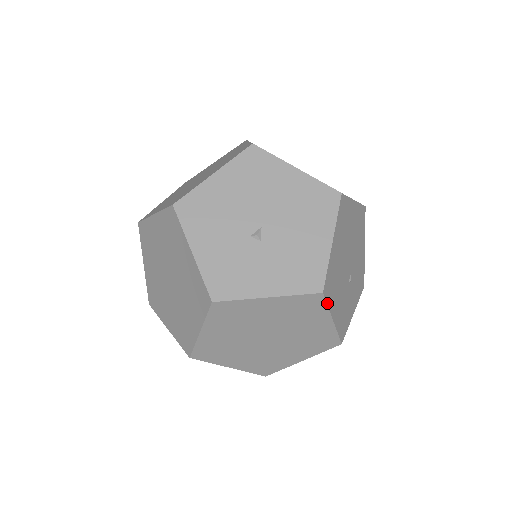
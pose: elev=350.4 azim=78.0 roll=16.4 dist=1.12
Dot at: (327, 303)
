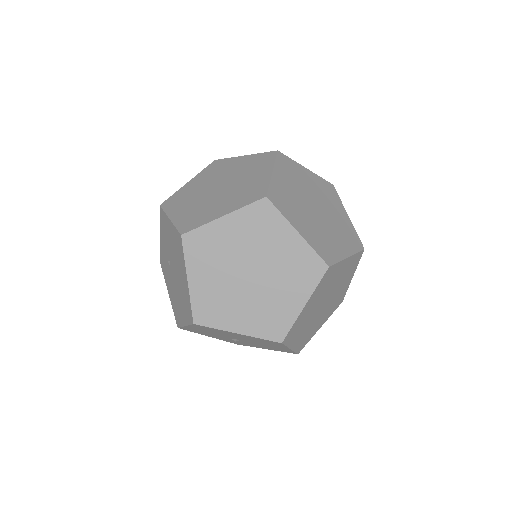
Dot at: (338, 197)
